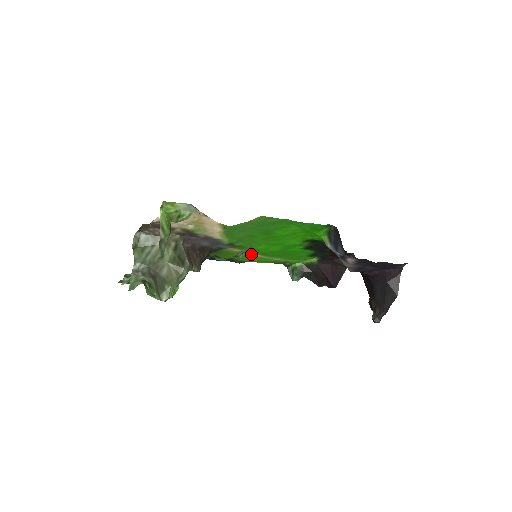
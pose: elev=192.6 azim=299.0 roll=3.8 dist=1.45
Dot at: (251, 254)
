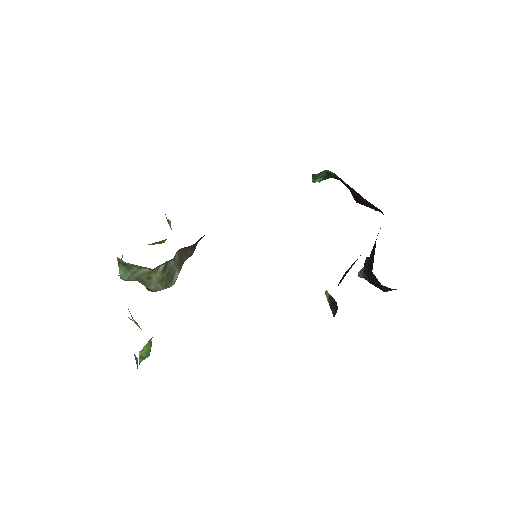
Dot at: occluded
